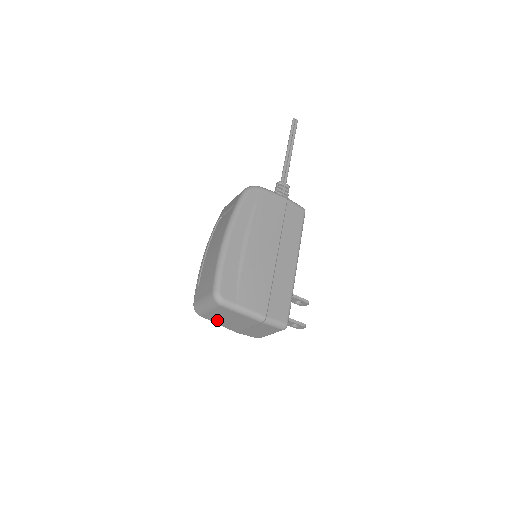
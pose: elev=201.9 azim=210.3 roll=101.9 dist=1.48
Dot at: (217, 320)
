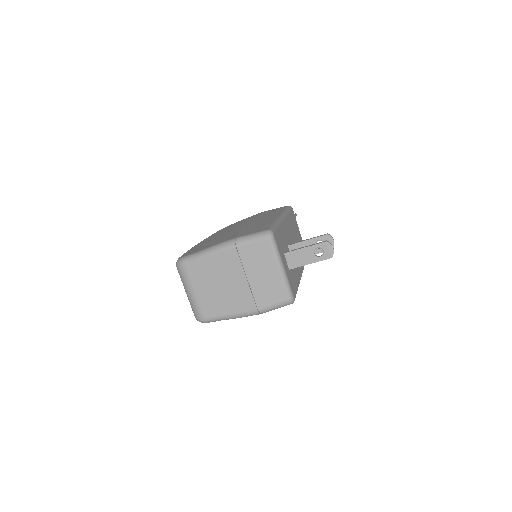
Dot at: (218, 306)
